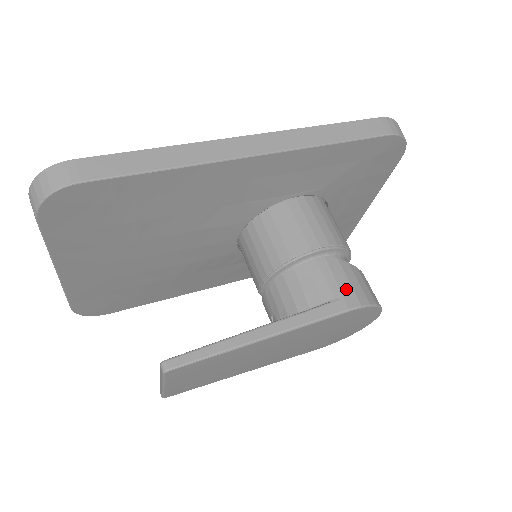
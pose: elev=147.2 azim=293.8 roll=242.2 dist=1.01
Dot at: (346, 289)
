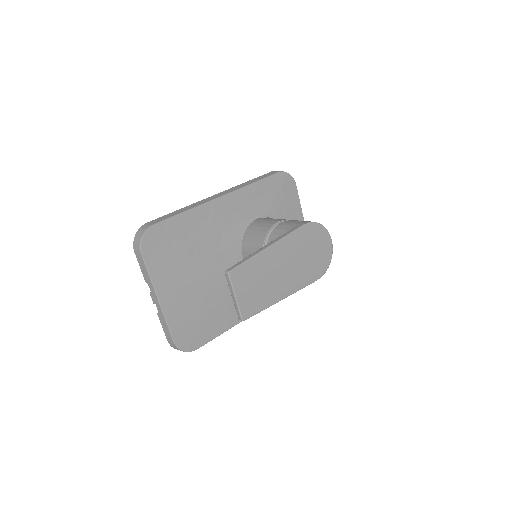
Dot at: (298, 223)
